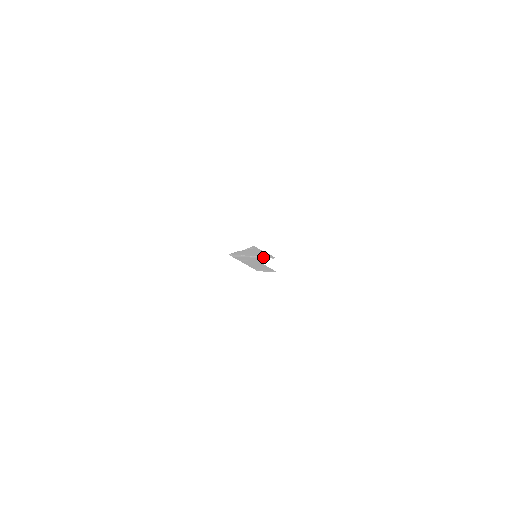
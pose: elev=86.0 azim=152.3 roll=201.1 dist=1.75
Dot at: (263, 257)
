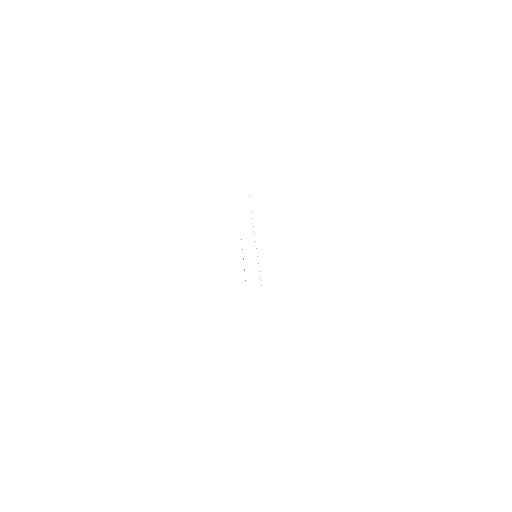
Dot at: occluded
